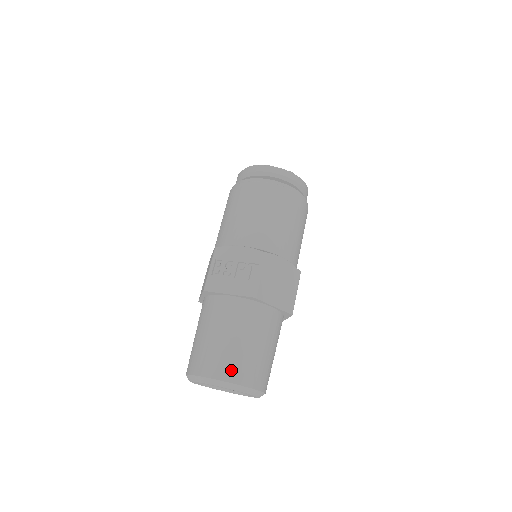
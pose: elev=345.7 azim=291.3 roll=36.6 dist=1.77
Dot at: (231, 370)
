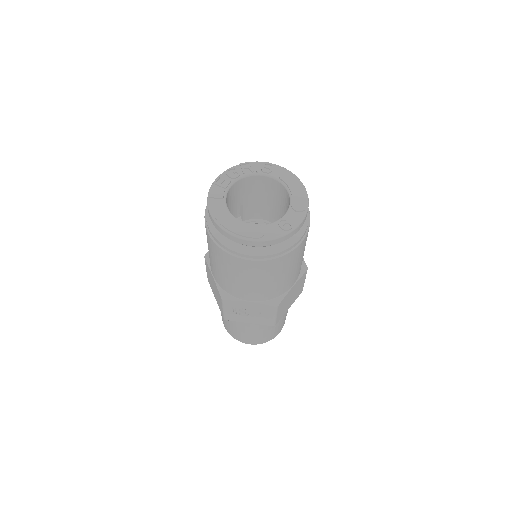
Dot at: (264, 340)
